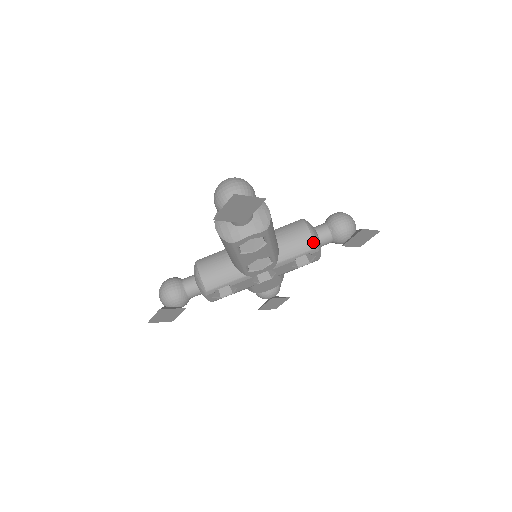
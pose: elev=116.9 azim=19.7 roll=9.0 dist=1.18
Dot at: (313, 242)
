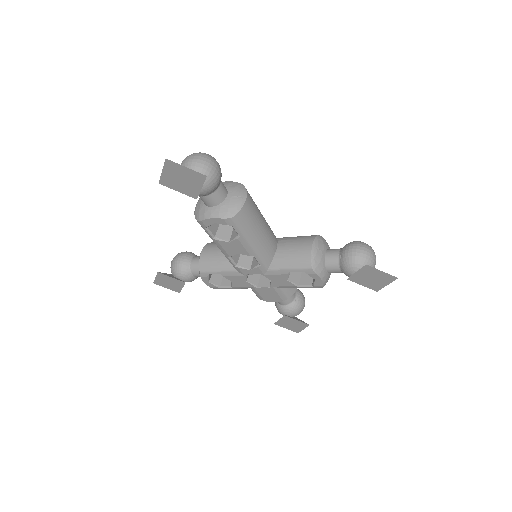
Dot at: (310, 260)
